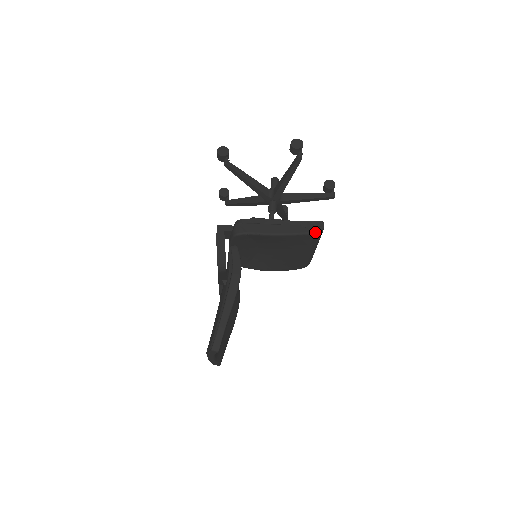
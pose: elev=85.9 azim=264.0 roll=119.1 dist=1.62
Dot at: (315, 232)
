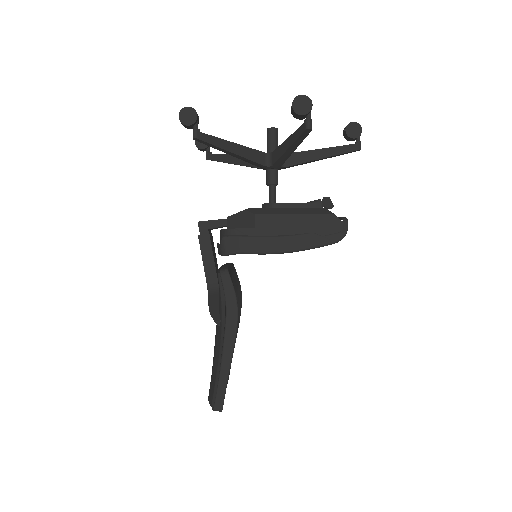
Dot at: (335, 241)
